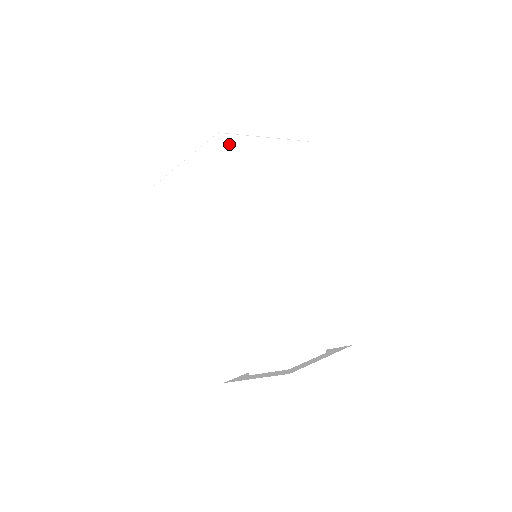
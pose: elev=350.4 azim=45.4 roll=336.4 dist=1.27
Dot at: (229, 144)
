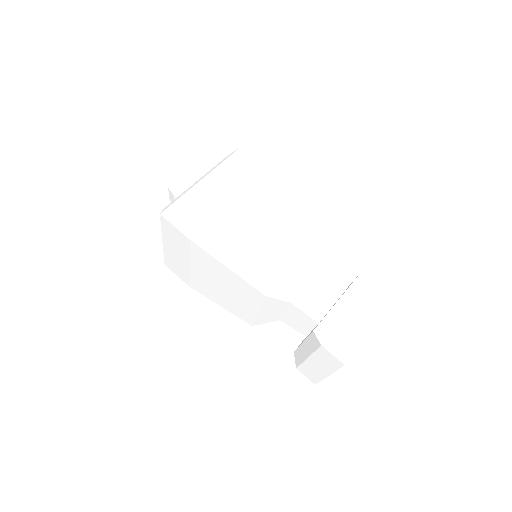
Dot at: (172, 215)
